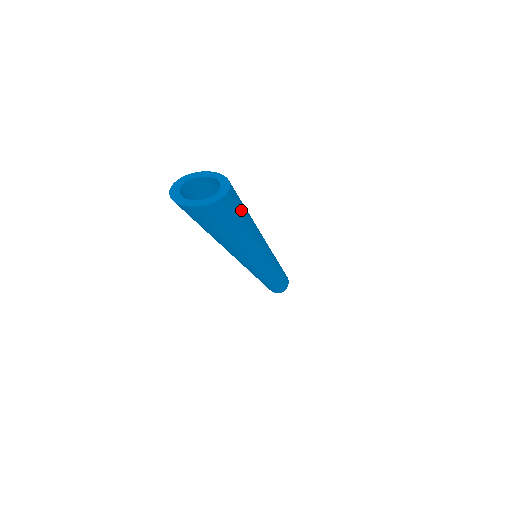
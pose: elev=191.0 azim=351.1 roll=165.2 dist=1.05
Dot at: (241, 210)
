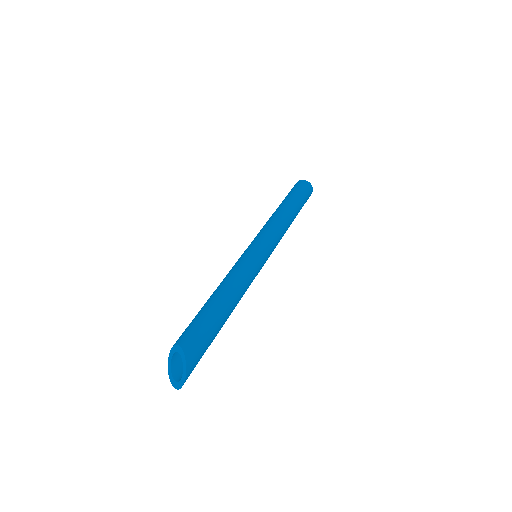
Dot at: (204, 334)
